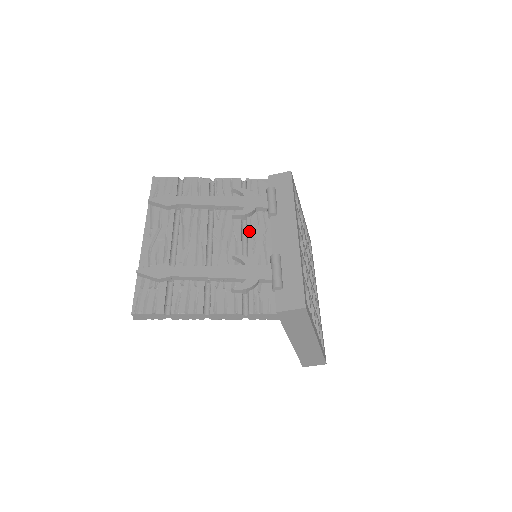
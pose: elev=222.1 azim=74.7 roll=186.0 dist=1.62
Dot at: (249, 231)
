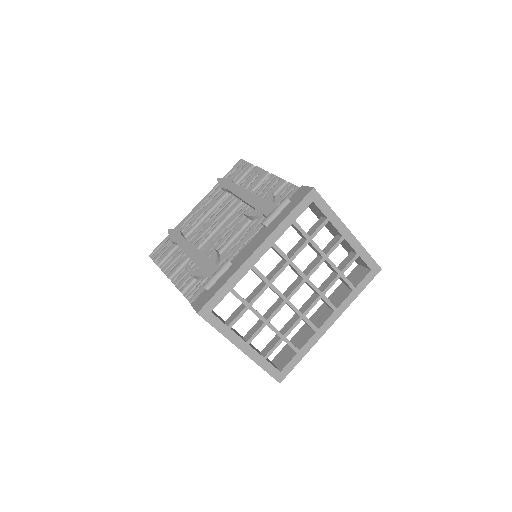
Dot at: (243, 232)
